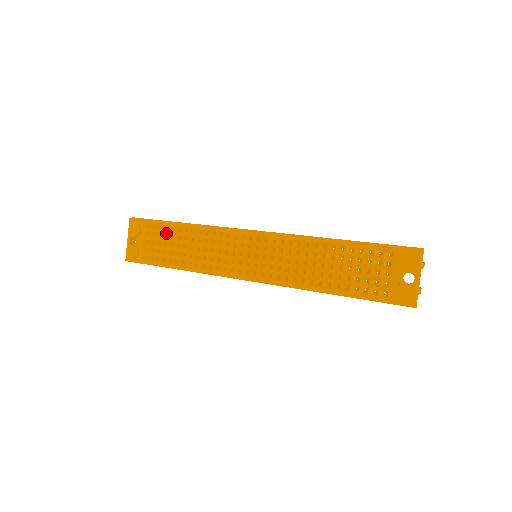
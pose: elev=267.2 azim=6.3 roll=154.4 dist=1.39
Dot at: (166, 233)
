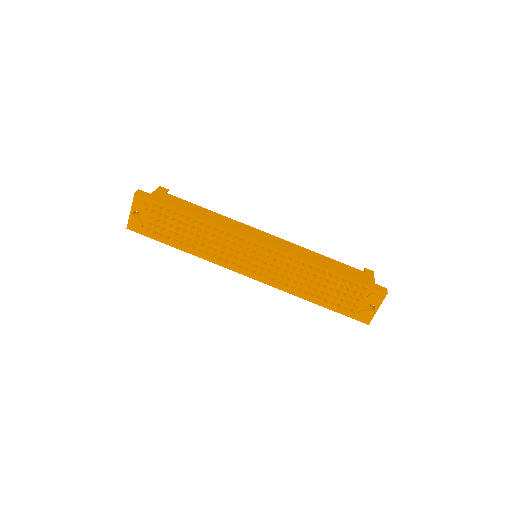
Dot at: (175, 219)
